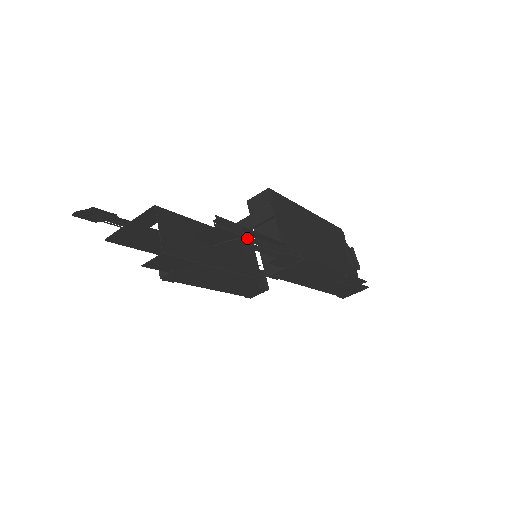
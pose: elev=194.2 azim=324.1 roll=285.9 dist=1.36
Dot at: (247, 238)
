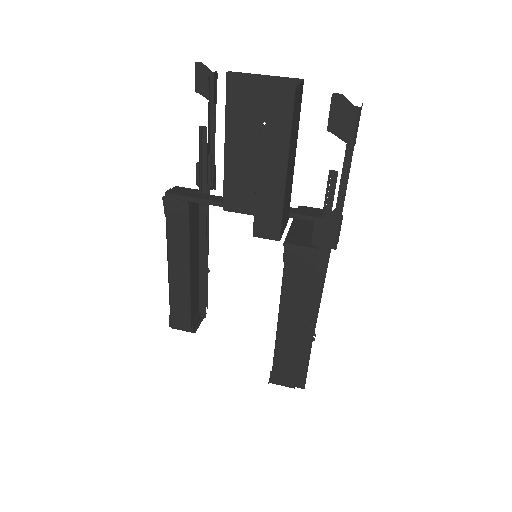
Dot at: occluded
